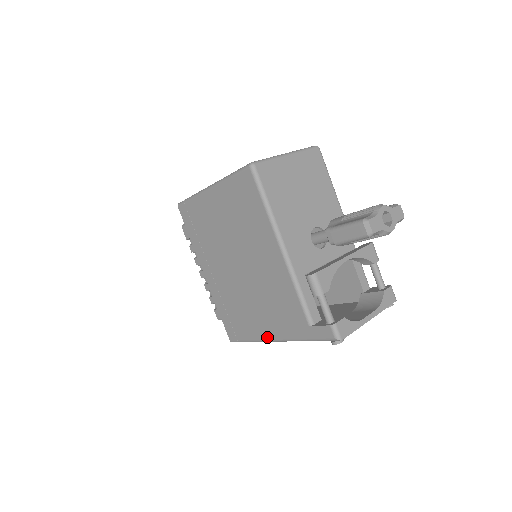
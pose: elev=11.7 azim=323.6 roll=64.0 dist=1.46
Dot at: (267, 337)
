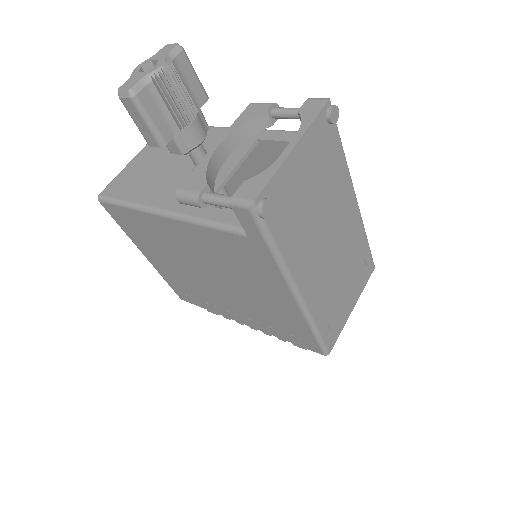
Dot at: (294, 305)
